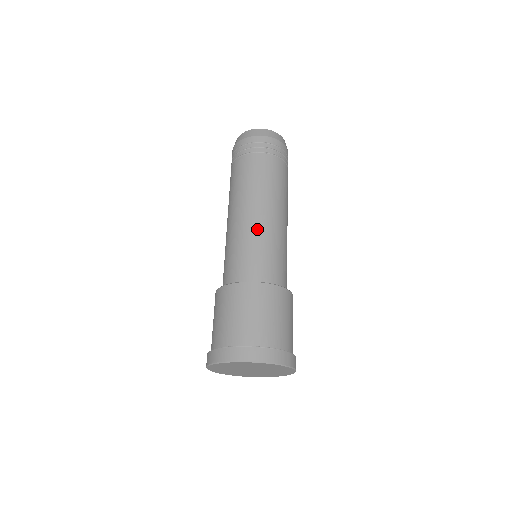
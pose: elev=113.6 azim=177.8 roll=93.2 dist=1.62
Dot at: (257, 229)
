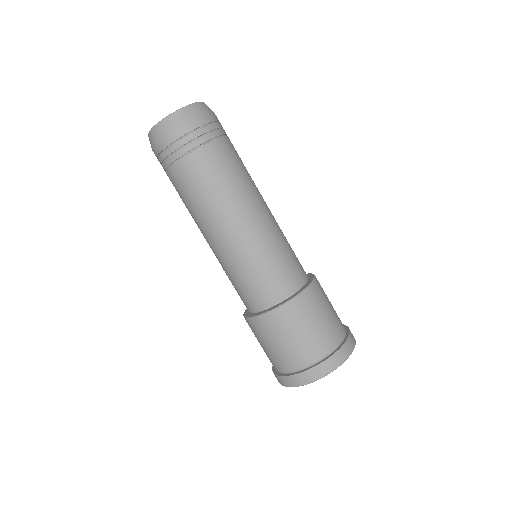
Dot at: (275, 229)
